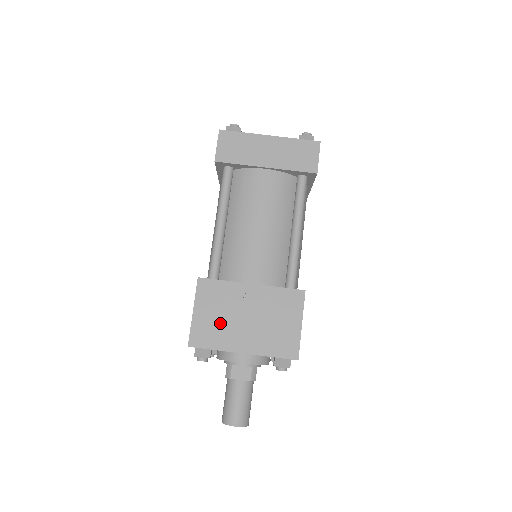
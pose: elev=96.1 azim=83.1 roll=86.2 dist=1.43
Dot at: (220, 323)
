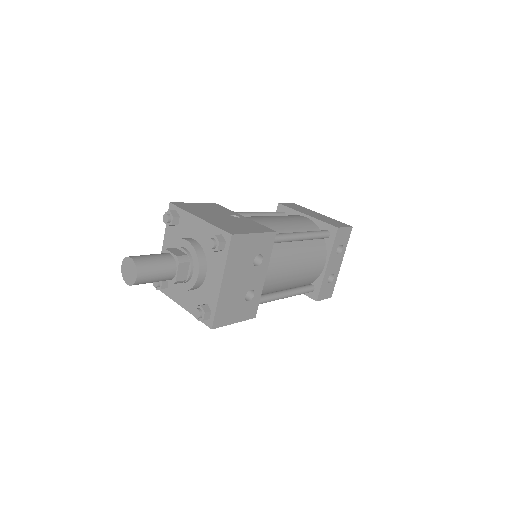
Dot at: (203, 210)
